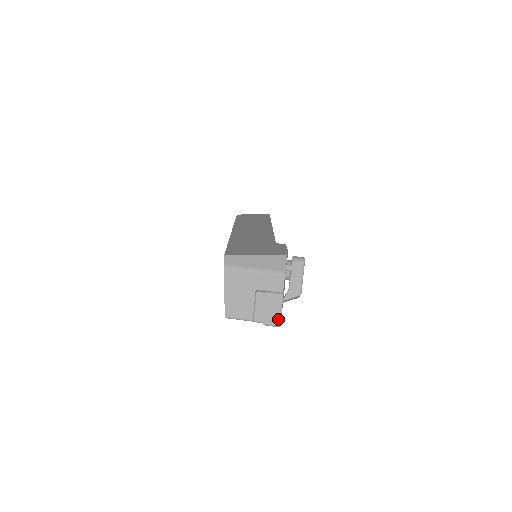
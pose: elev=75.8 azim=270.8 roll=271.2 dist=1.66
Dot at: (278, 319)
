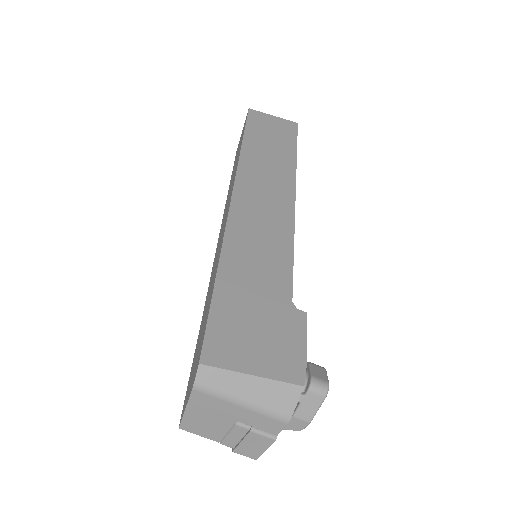
Dot at: (257, 455)
